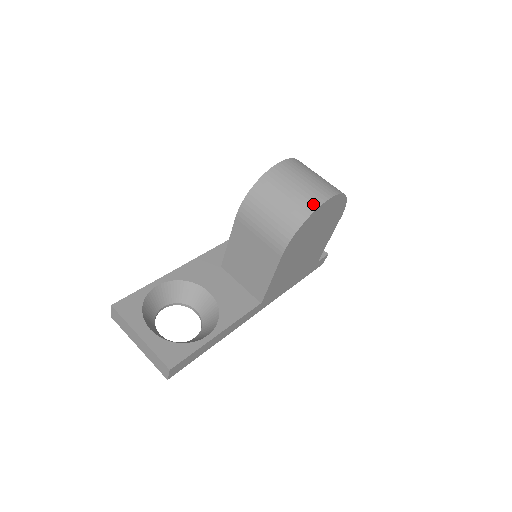
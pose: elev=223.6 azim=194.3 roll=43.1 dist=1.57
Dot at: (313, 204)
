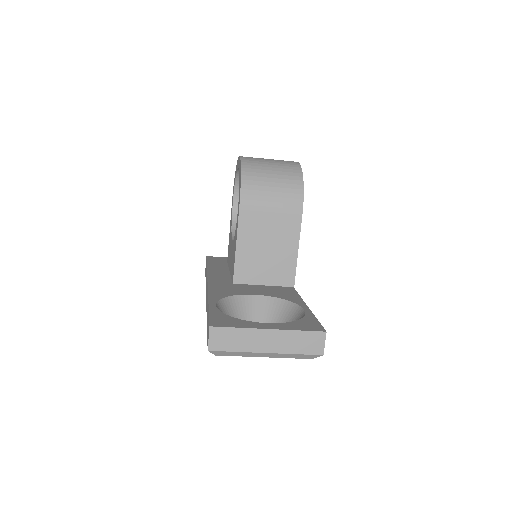
Dot at: (295, 165)
